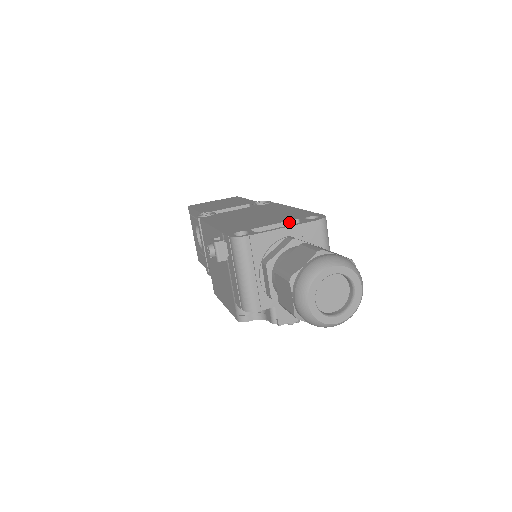
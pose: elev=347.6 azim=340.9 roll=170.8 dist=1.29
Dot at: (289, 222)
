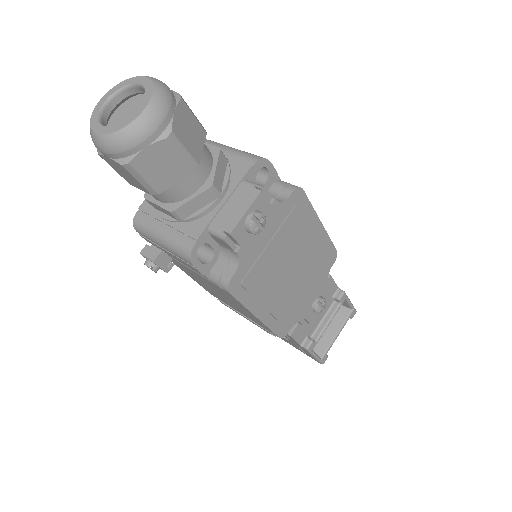
Dot at: occluded
